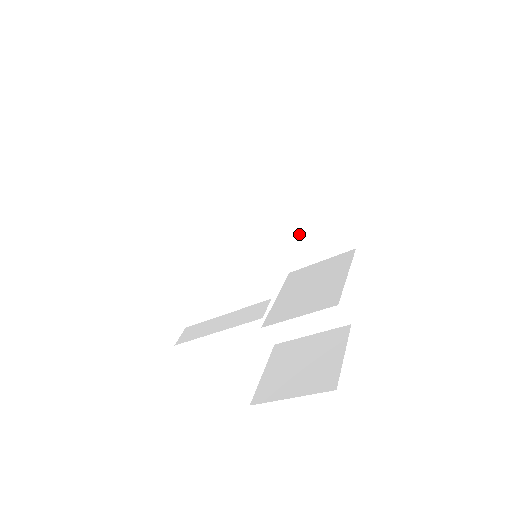
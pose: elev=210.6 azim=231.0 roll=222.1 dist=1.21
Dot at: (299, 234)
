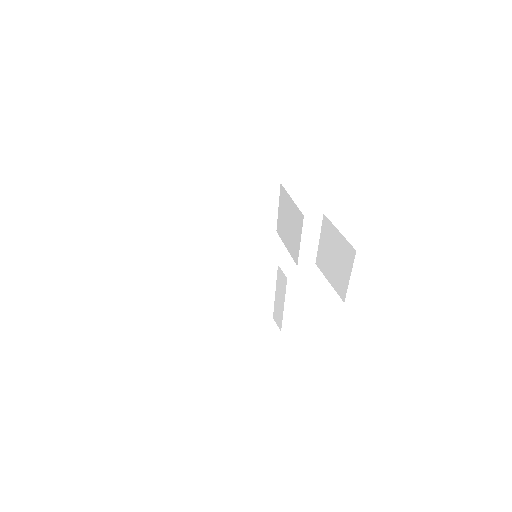
Dot at: (334, 261)
